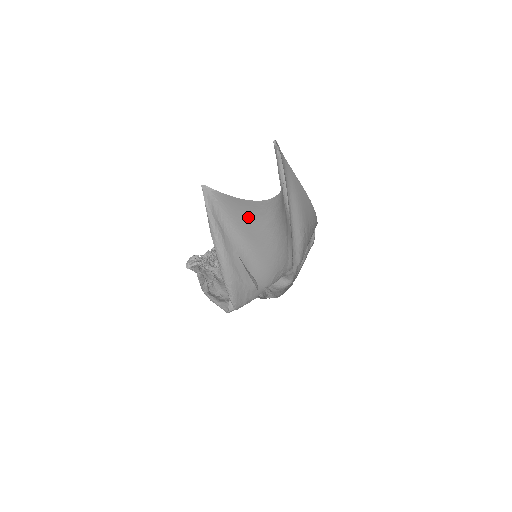
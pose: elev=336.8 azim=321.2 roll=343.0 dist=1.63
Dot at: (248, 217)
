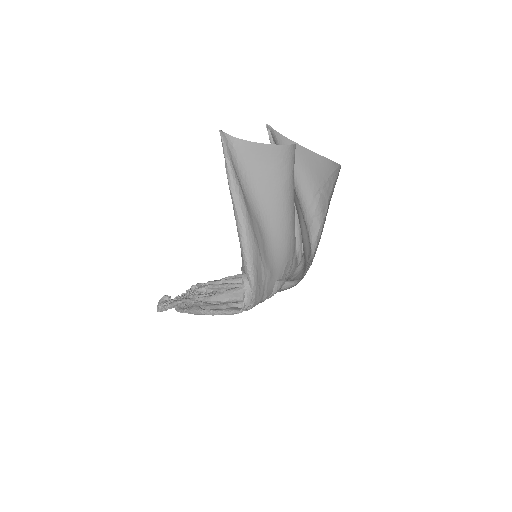
Dot at: (267, 171)
